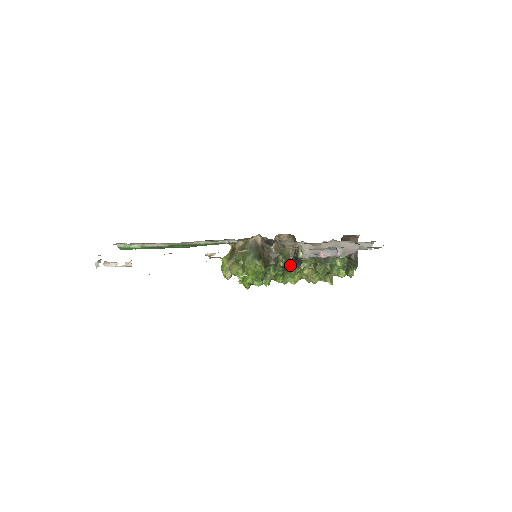
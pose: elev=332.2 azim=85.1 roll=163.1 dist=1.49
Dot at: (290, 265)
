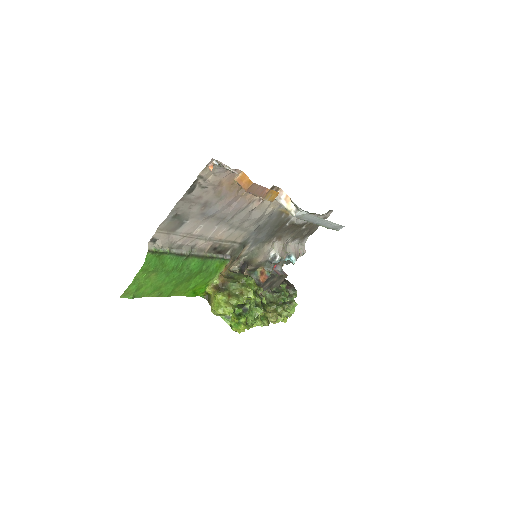
Dot at: occluded
